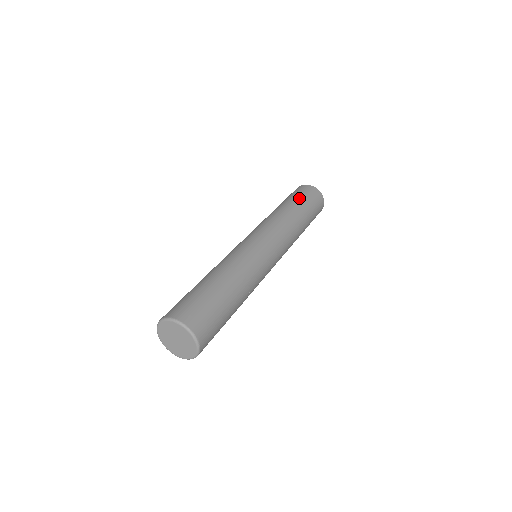
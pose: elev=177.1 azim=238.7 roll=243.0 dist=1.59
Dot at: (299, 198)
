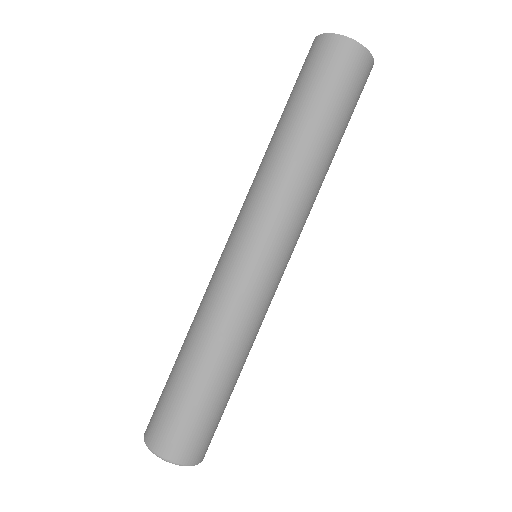
Dot at: (329, 101)
